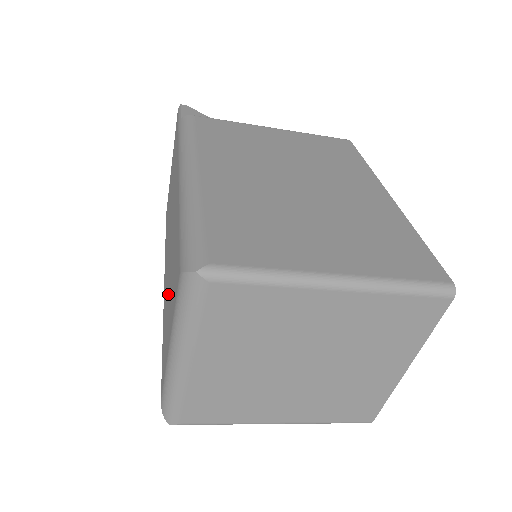
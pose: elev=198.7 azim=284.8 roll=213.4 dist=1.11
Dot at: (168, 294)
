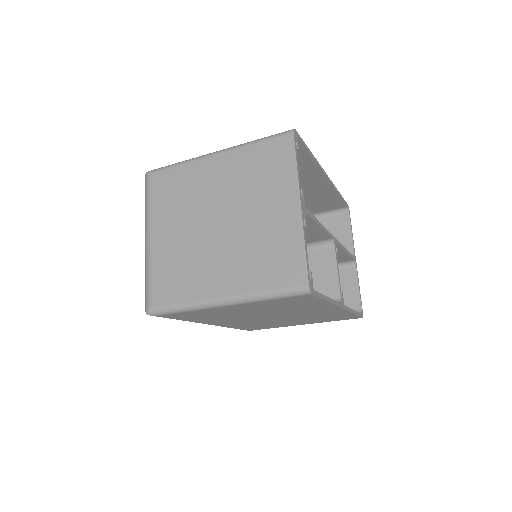
Dot at: occluded
